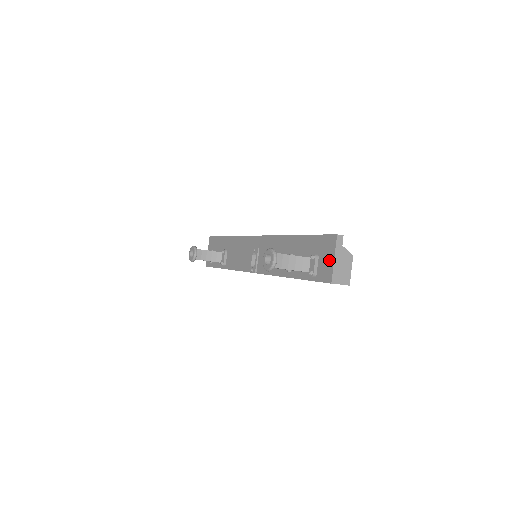
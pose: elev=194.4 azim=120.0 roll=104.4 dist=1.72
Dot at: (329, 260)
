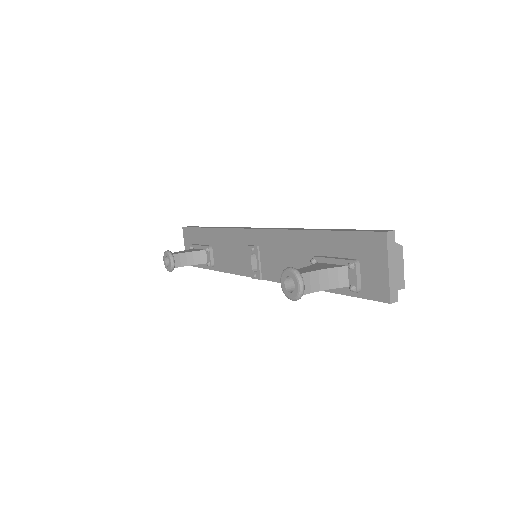
Dot at: (379, 269)
